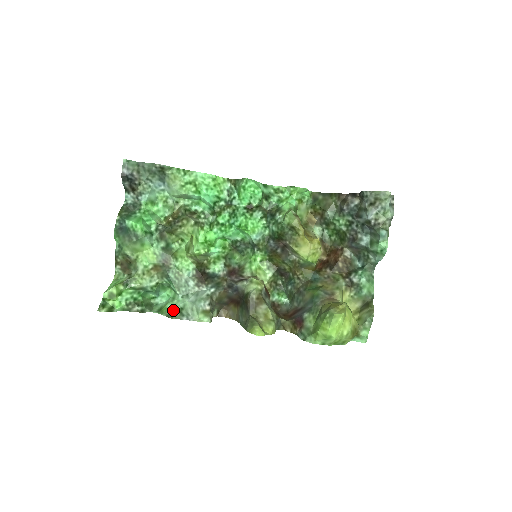
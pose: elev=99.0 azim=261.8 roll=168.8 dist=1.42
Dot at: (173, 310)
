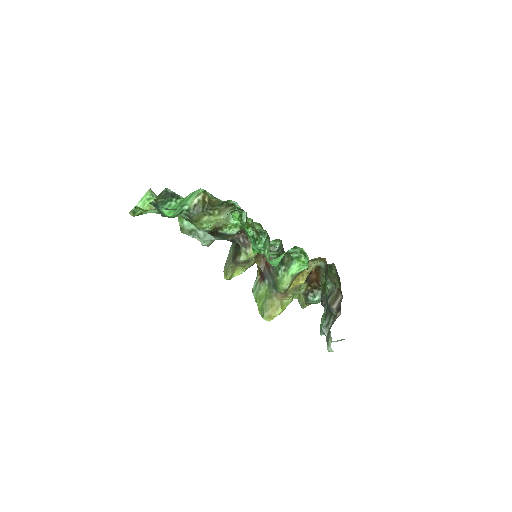
Dot at: (186, 228)
